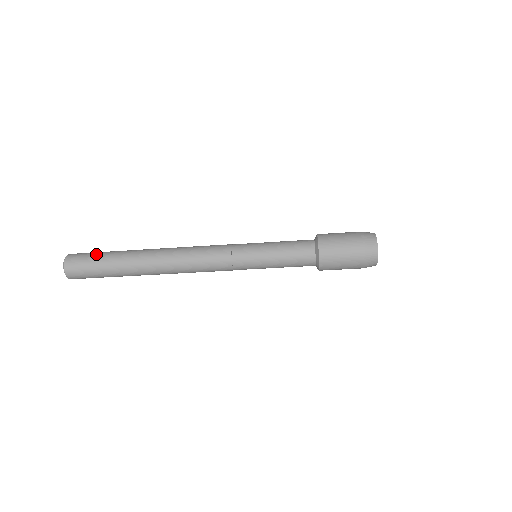
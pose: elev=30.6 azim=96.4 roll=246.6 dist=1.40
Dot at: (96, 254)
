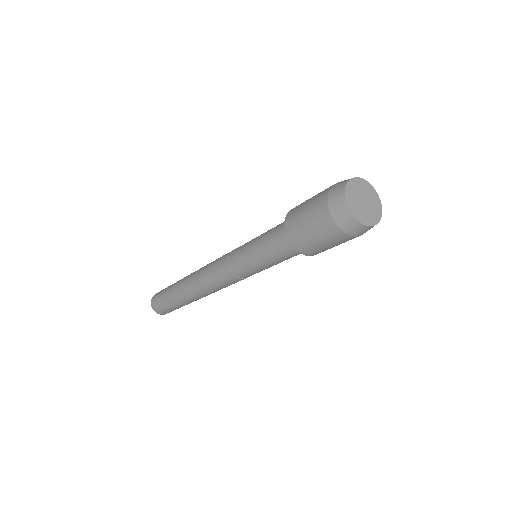
Dot at: occluded
